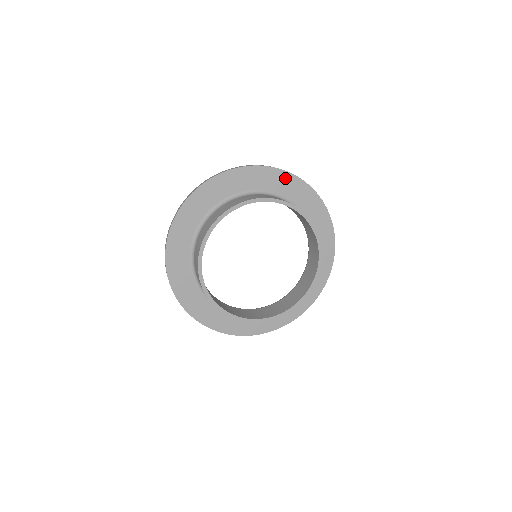
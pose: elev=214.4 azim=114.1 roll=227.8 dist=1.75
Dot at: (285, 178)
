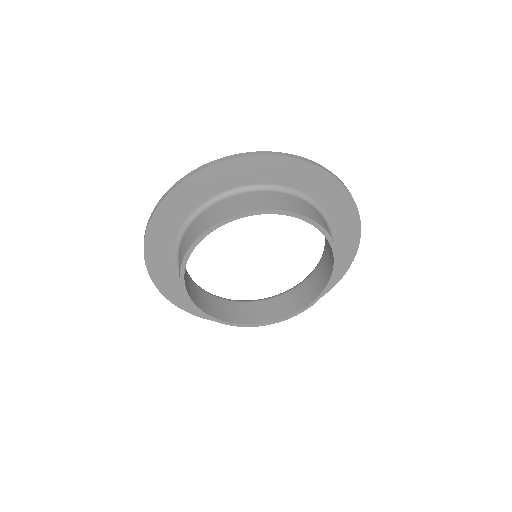
Dot at: (203, 179)
